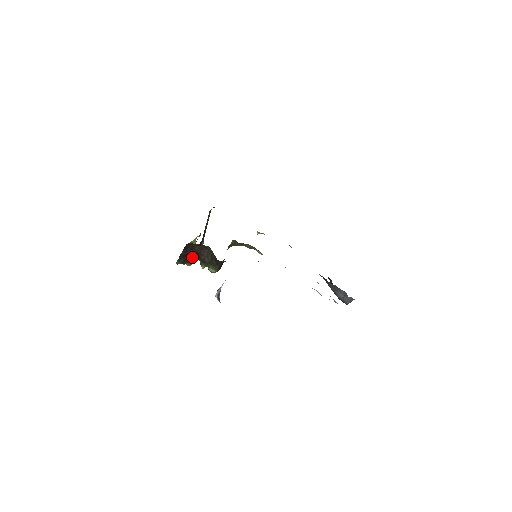
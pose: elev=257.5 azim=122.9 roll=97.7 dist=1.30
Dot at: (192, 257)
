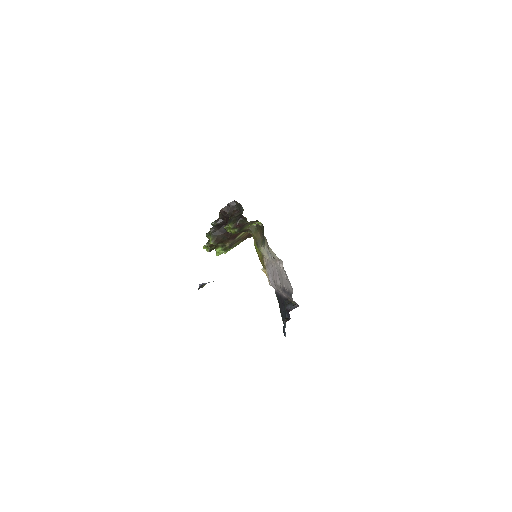
Dot at: (218, 237)
